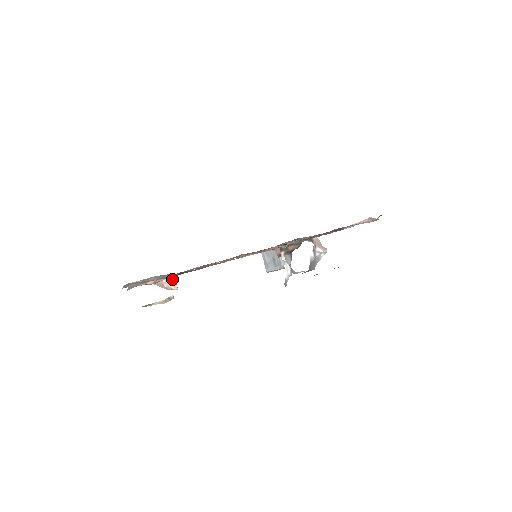
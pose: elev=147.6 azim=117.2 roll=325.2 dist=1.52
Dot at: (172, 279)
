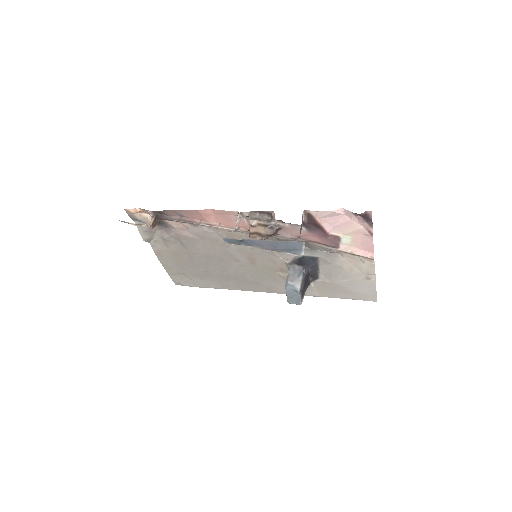
Dot at: (149, 213)
